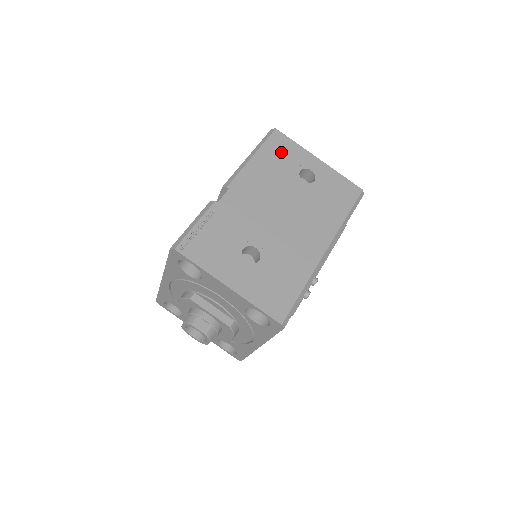
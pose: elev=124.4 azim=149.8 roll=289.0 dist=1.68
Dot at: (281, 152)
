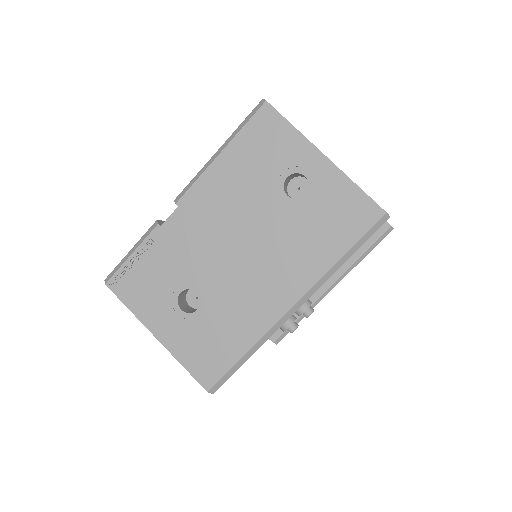
Dot at: (264, 145)
